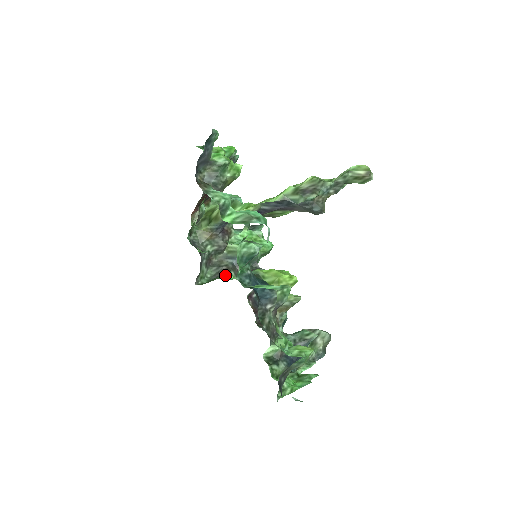
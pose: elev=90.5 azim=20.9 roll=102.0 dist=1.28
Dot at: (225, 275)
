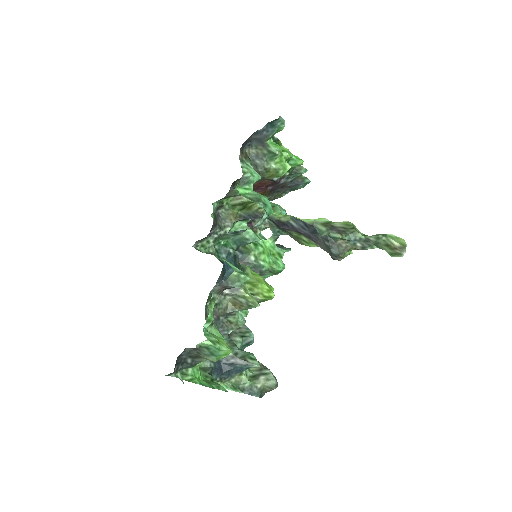
Dot at: occluded
